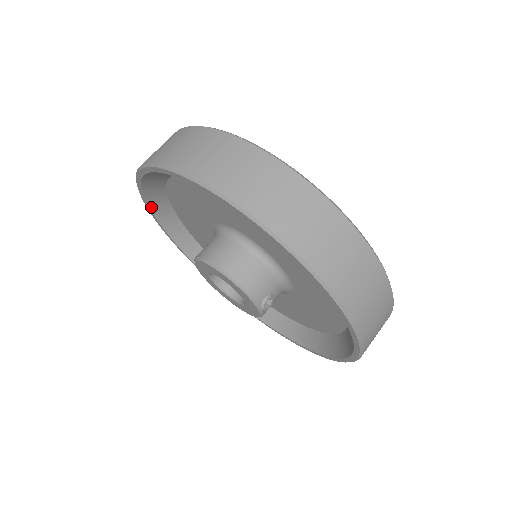
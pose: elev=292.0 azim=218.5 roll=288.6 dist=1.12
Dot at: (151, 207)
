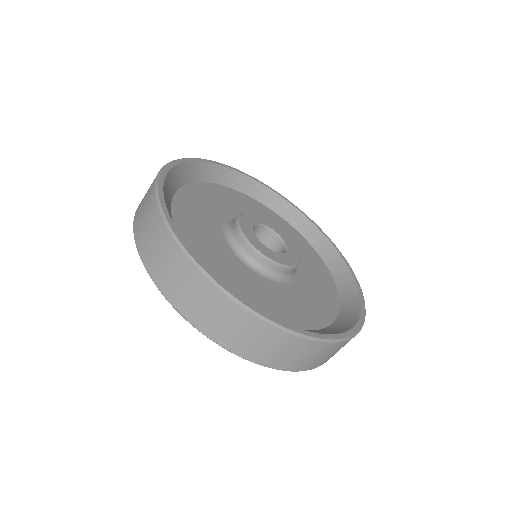
Dot at: occluded
